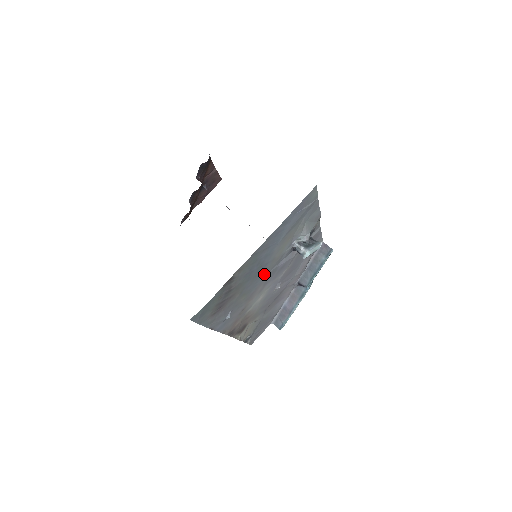
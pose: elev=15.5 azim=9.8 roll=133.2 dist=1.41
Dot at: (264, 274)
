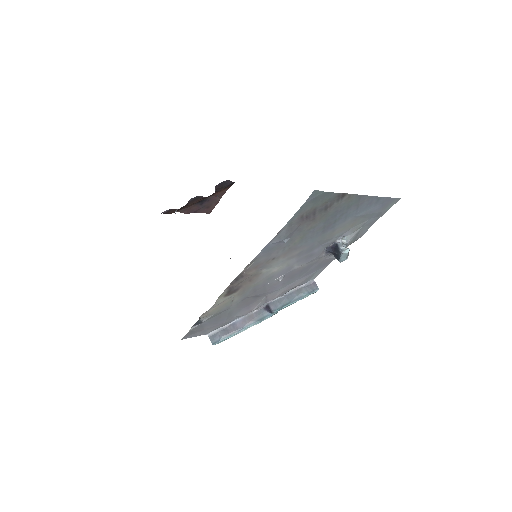
Dot at: (318, 238)
